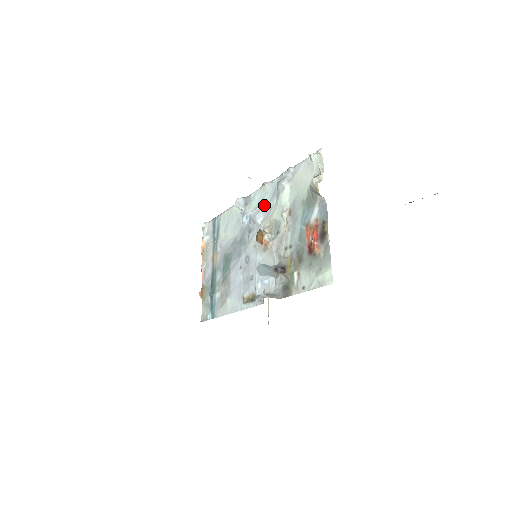
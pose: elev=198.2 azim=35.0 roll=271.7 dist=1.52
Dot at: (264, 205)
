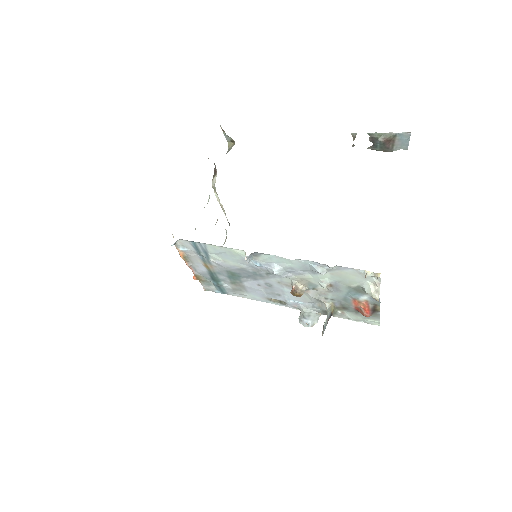
Dot at: (290, 269)
